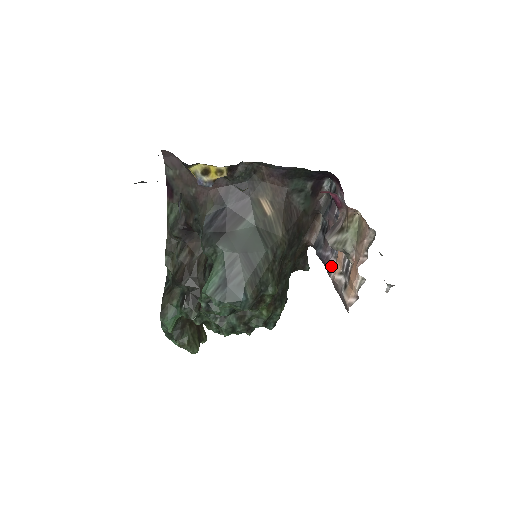
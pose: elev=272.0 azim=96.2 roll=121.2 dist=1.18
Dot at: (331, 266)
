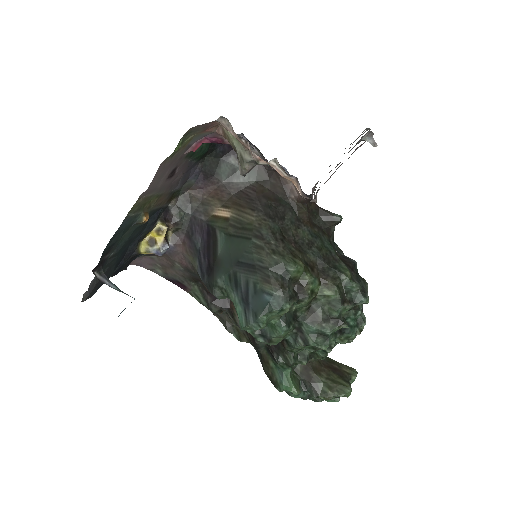
Dot at: occluded
